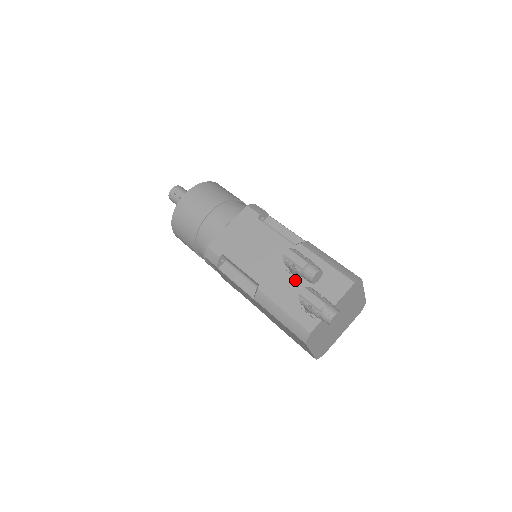
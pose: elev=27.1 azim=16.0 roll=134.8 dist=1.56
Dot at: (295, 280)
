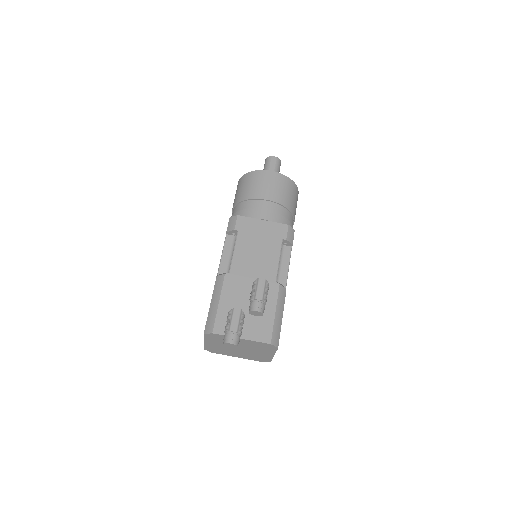
Dot at: (248, 298)
